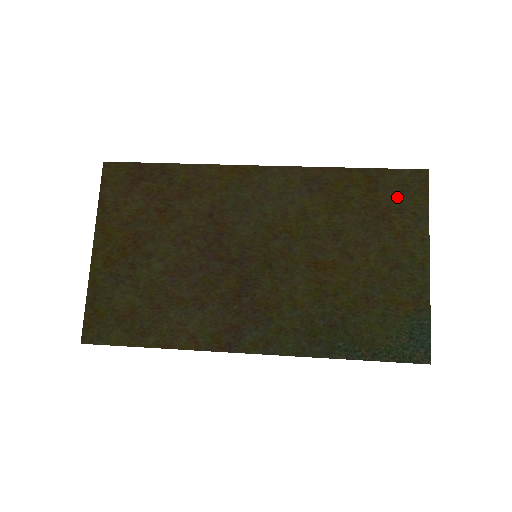
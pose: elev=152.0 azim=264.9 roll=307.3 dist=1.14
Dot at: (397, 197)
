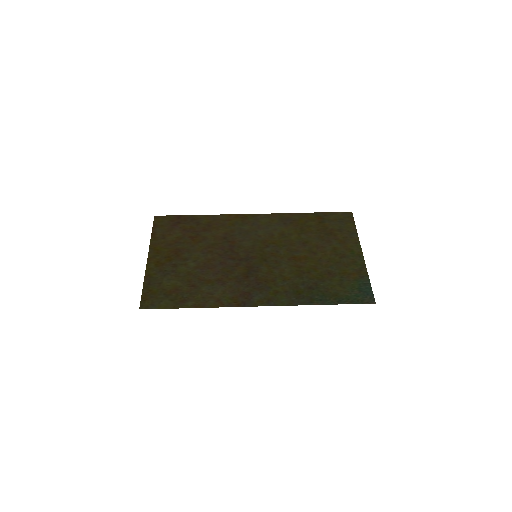
Dot at: (337, 224)
